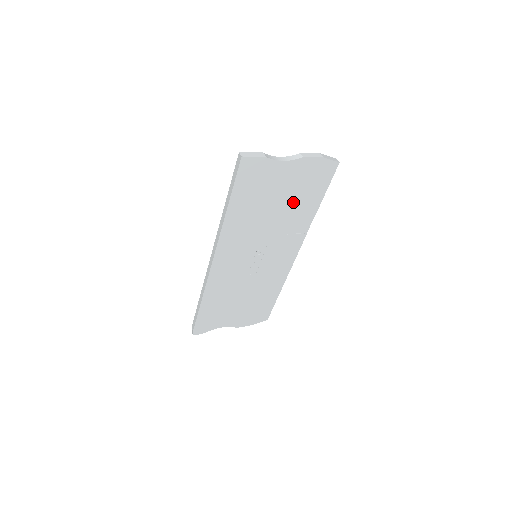
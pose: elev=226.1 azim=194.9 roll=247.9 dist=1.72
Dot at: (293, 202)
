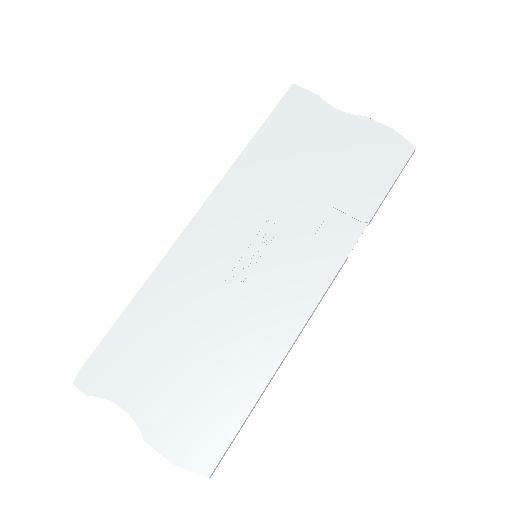
Dot at: (338, 178)
